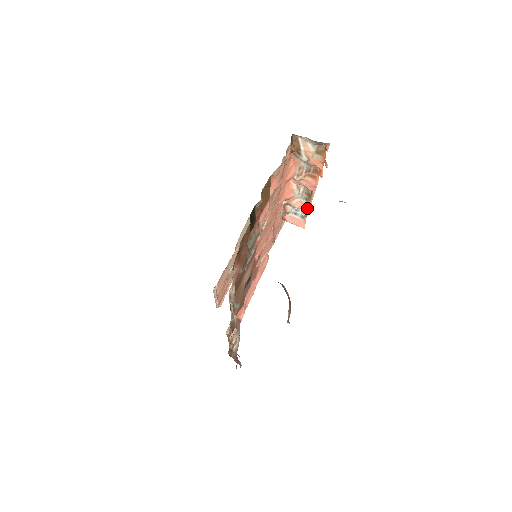
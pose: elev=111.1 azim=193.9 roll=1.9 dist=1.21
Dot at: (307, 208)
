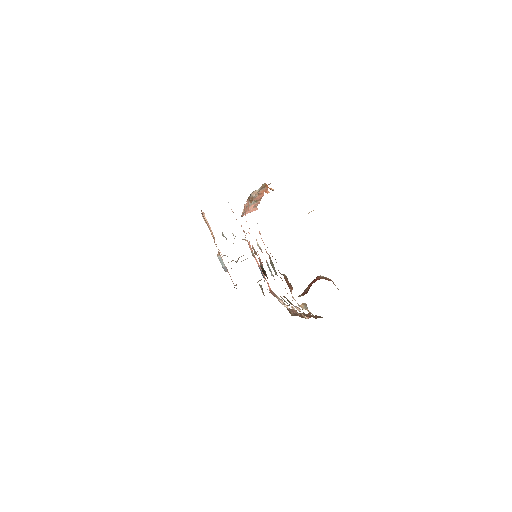
Dot at: occluded
